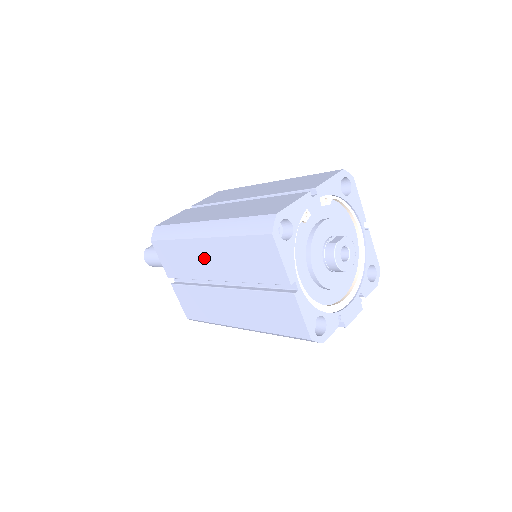
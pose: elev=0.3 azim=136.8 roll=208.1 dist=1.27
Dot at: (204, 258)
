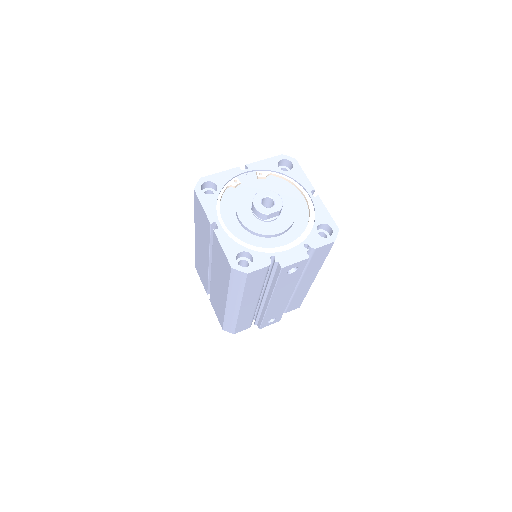
Dot at: (201, 251)
